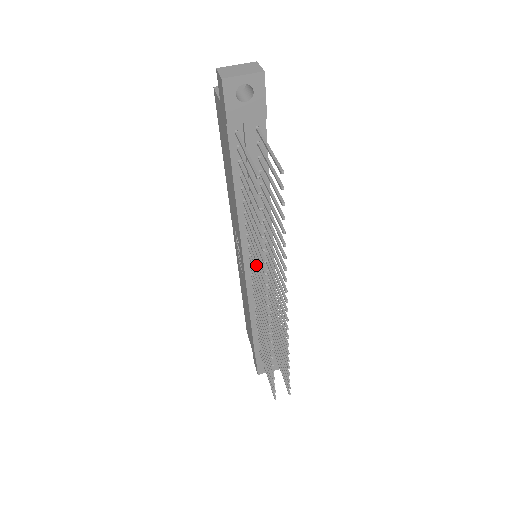
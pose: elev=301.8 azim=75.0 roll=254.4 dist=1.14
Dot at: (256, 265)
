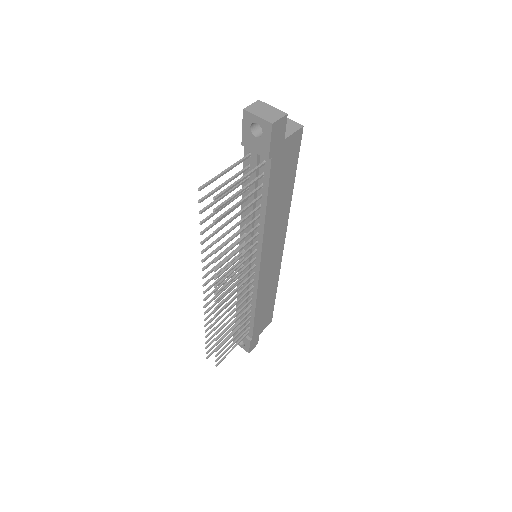
Dot at: (227, 256)
